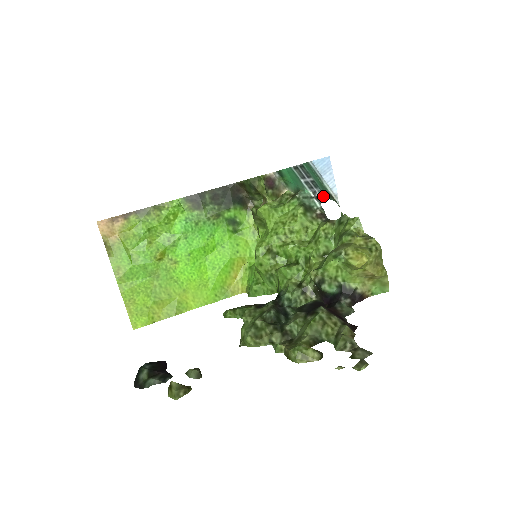
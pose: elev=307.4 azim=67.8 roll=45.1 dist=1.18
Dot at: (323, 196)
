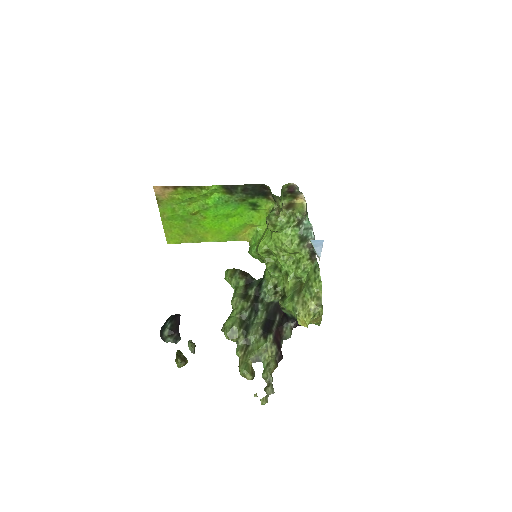
Dot at: occluded
